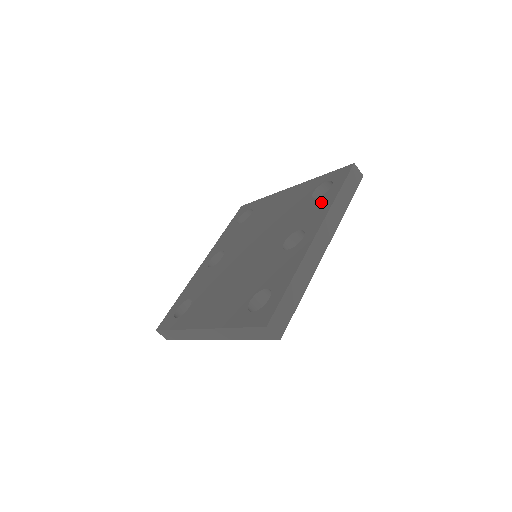
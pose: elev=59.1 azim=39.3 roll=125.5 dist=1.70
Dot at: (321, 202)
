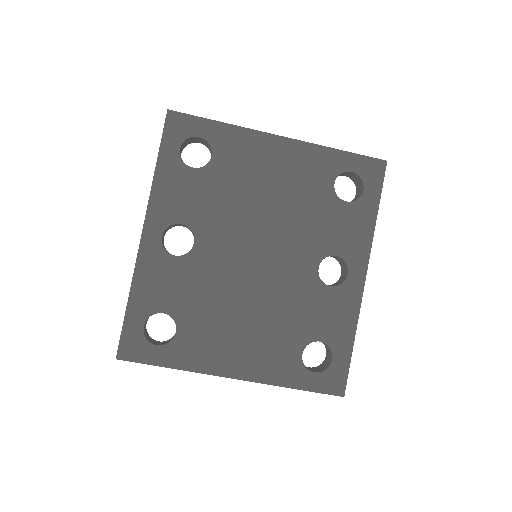
Dot at: (356, 217)
